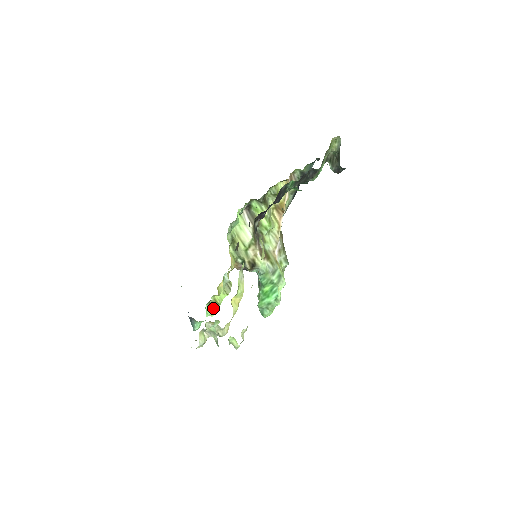
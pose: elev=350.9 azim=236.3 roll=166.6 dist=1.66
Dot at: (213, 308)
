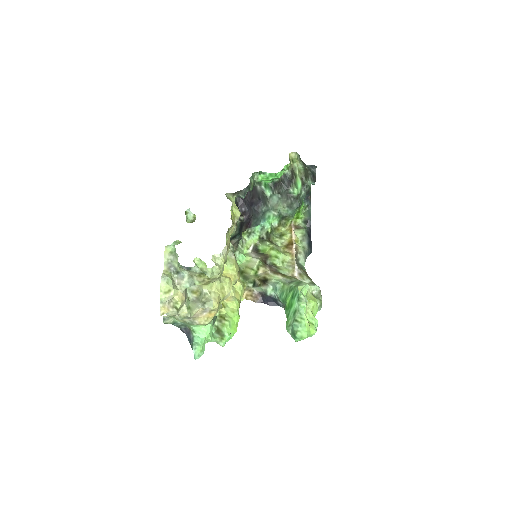
Dot at: (222, 332)
